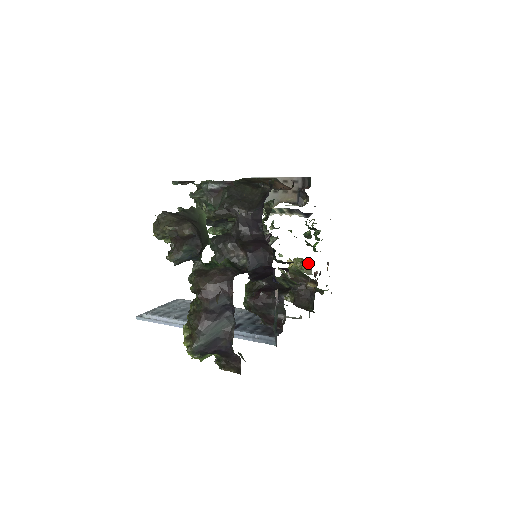
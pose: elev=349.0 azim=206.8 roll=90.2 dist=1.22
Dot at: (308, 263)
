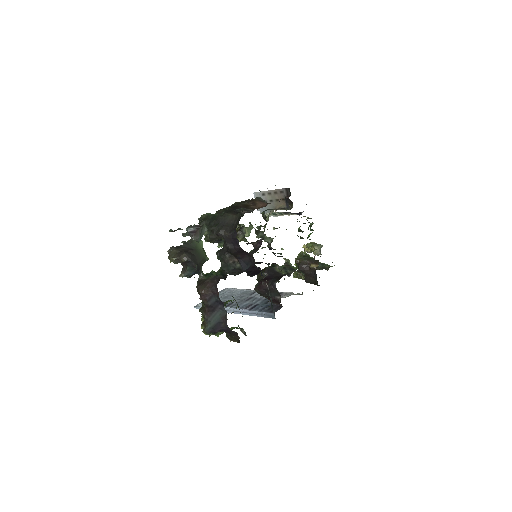
Dot at: (316, 247)
